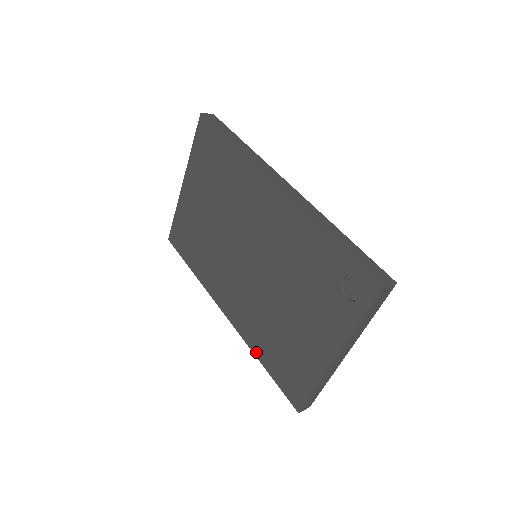
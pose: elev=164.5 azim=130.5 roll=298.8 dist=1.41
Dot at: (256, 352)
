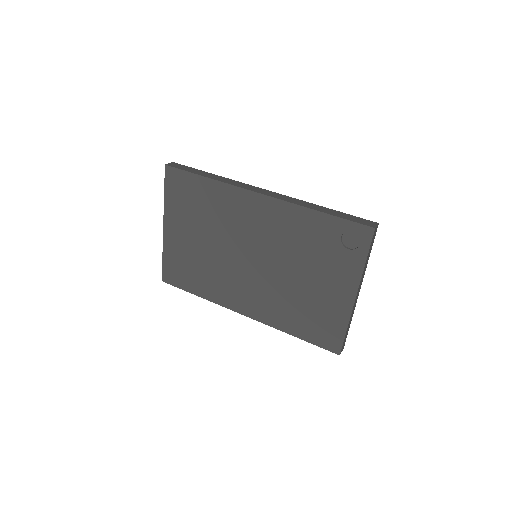
Dot at: (285, 329)
